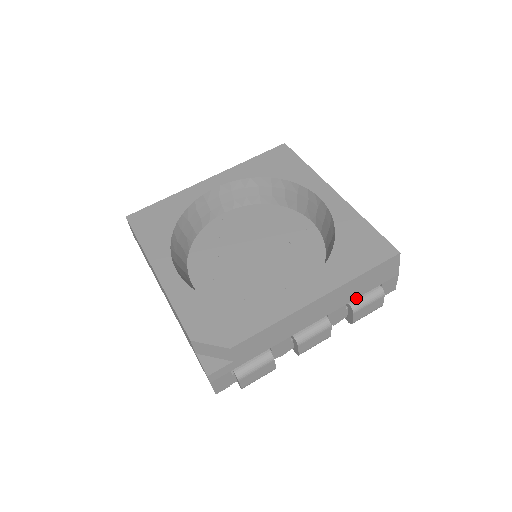
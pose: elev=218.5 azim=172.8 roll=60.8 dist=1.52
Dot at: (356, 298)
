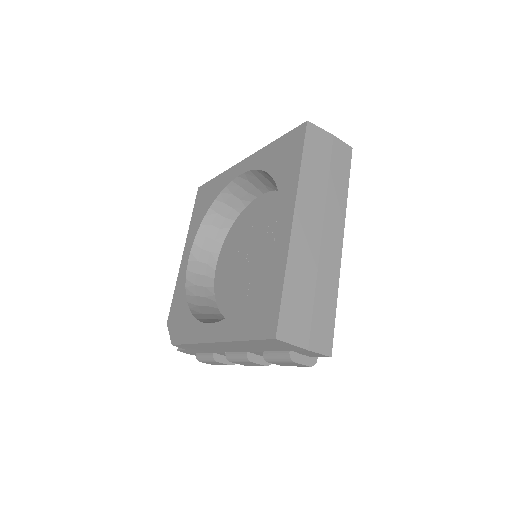
Dot at: (269, 351)
